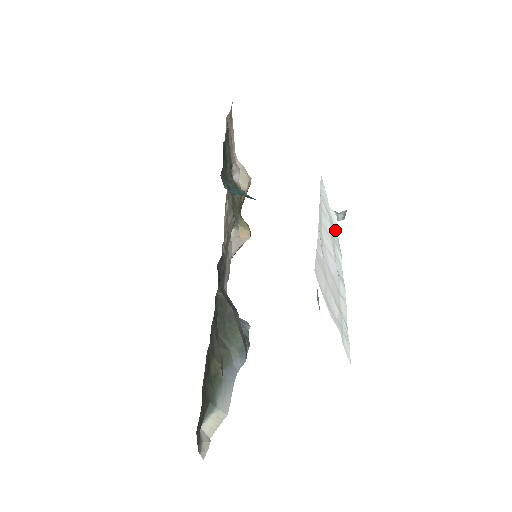
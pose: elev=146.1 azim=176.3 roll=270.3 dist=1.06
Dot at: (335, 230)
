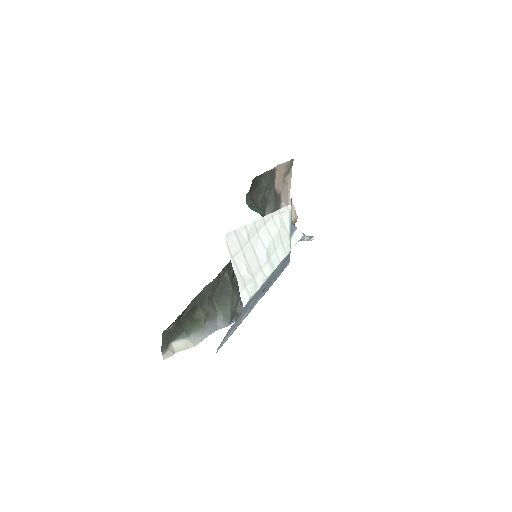
Dot at: (292, 242)
